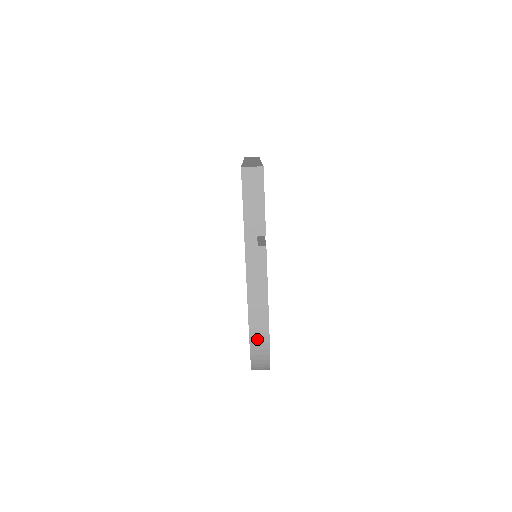
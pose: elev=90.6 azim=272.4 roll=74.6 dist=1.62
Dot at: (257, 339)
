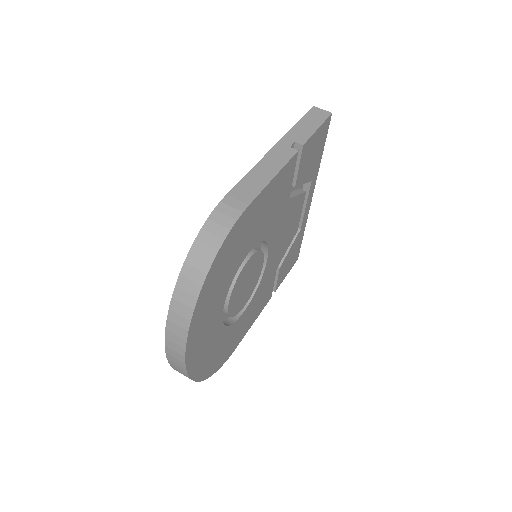
Dot at: (226, 209)
